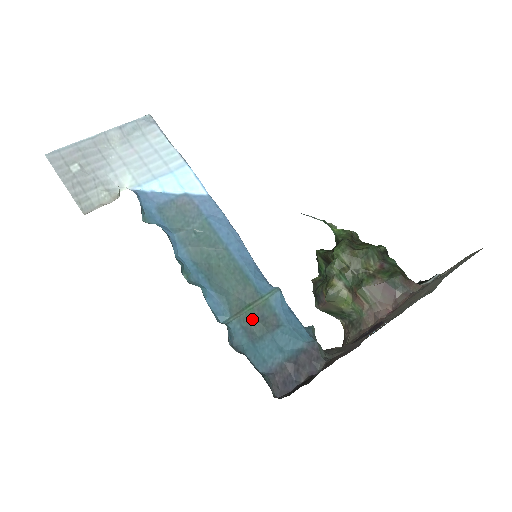
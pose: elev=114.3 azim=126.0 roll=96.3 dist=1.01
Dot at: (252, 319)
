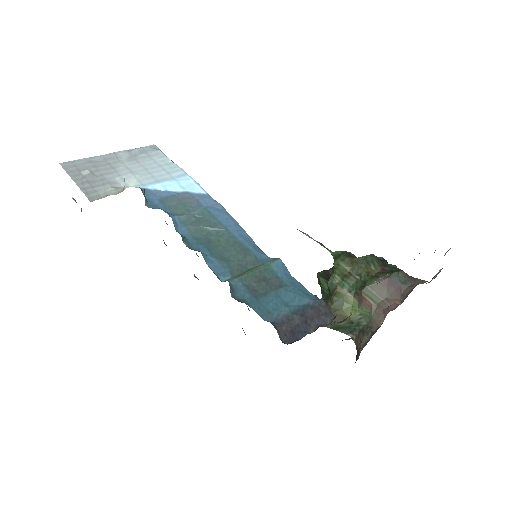
Dot at: (254, 279)
